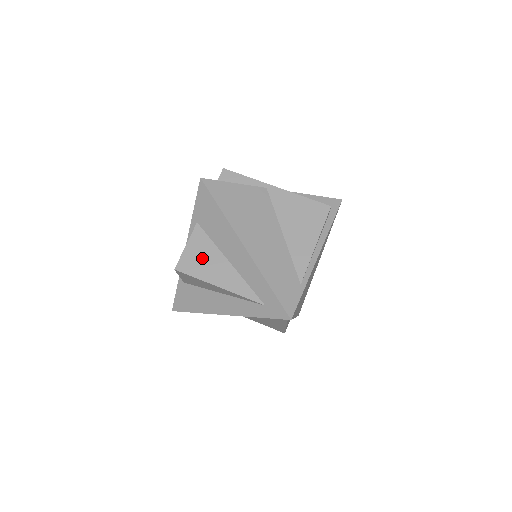
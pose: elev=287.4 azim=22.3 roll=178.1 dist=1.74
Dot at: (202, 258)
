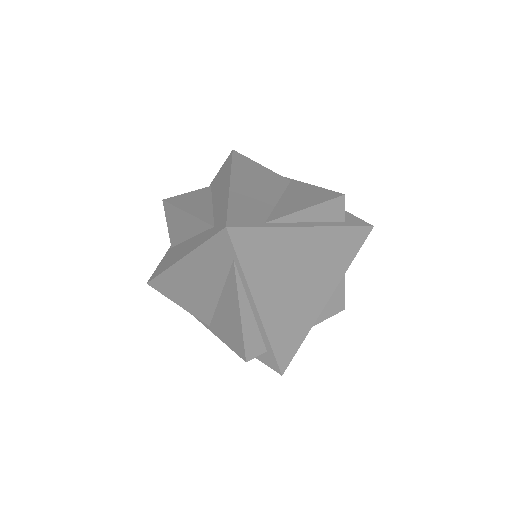
Dot at: (192, 199)
